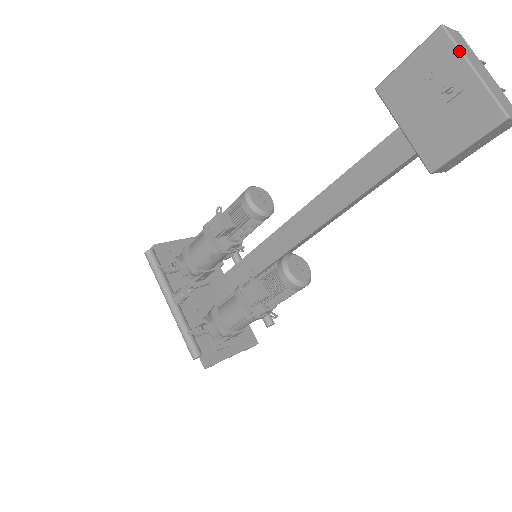
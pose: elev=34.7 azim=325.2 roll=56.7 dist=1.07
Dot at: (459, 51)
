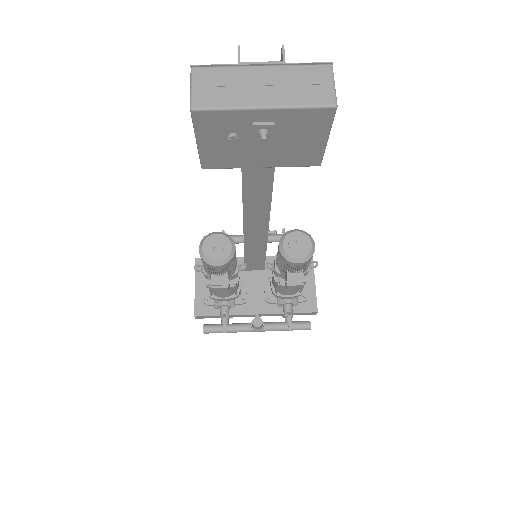
Dot at: (233, 111)
